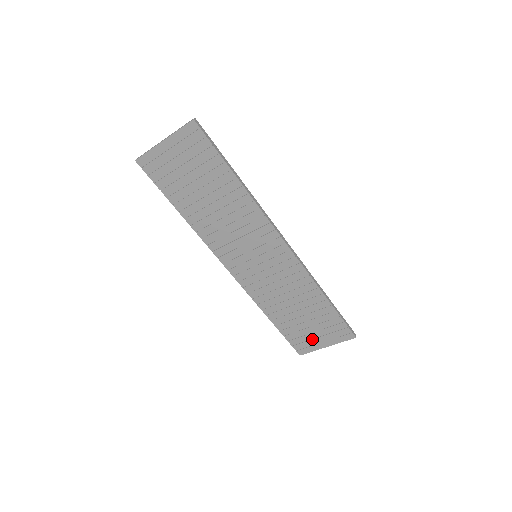
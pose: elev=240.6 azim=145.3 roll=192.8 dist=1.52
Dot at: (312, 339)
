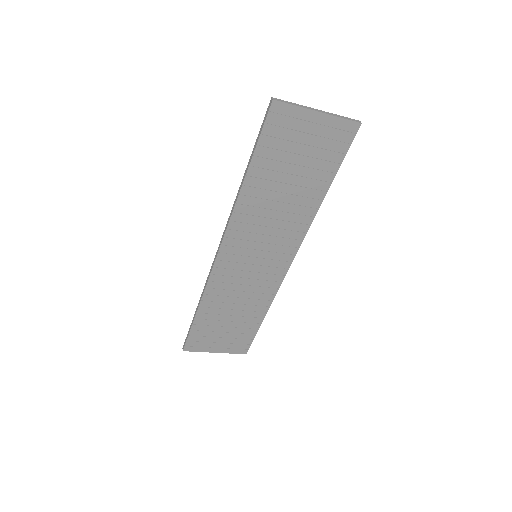
Dot at: (211, 342)
